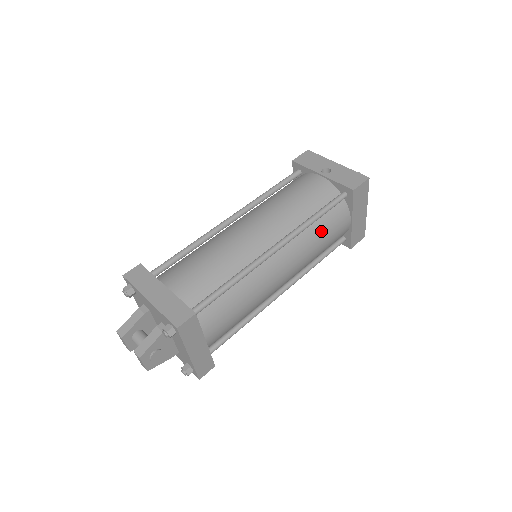
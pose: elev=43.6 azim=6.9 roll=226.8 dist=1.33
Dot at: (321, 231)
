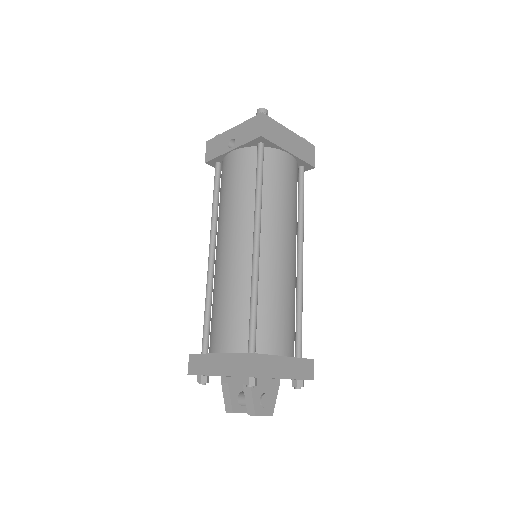
Dot at: (275, 189)
